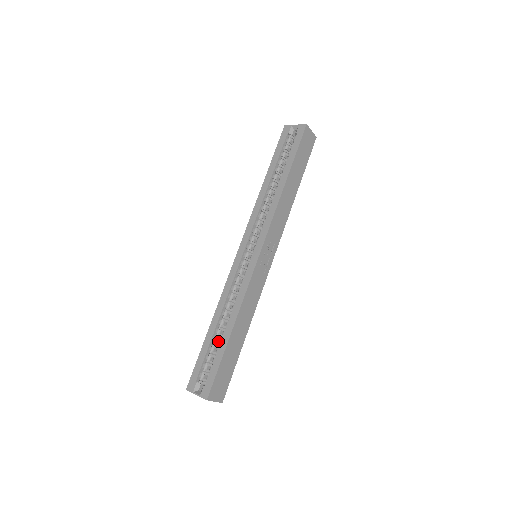
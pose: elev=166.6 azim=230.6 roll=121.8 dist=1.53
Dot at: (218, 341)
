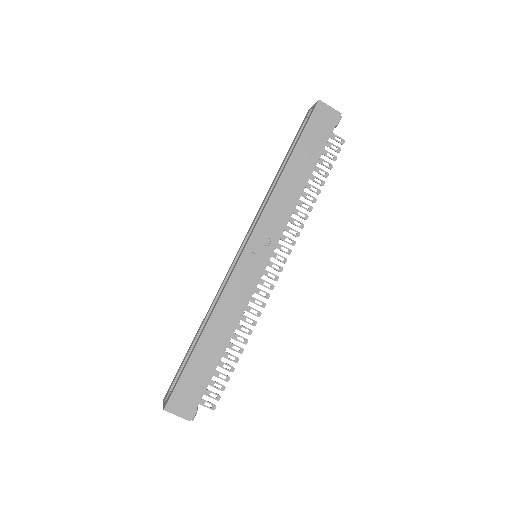
Dot at: occluded
